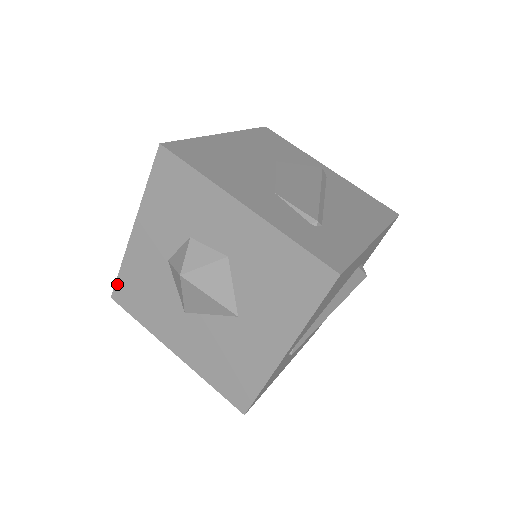
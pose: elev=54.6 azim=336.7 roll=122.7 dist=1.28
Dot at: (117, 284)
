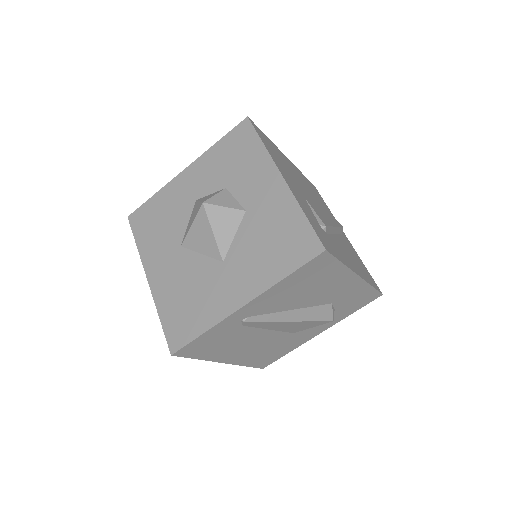
Dot at: (141, 207)
